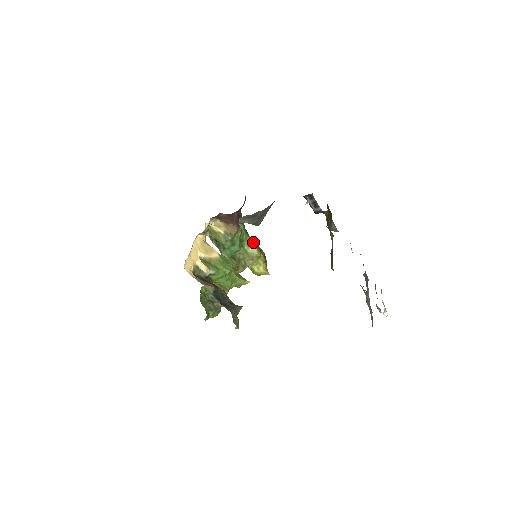
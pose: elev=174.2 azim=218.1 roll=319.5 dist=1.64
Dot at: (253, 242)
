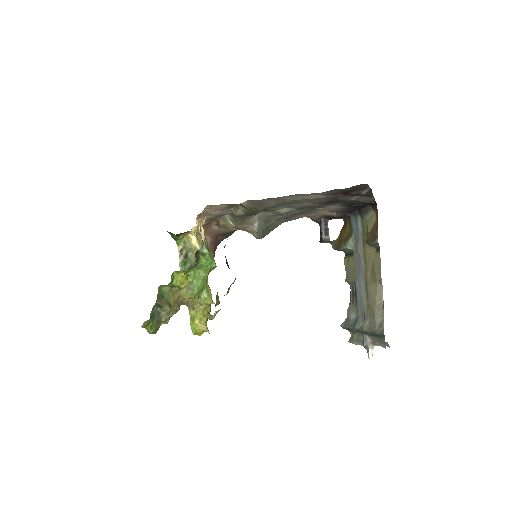
Dot at: occluded
